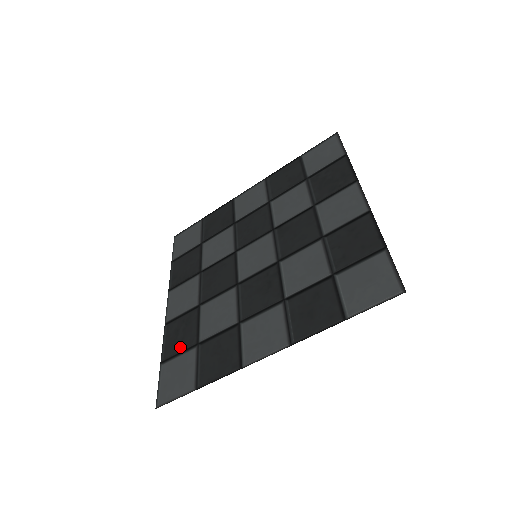
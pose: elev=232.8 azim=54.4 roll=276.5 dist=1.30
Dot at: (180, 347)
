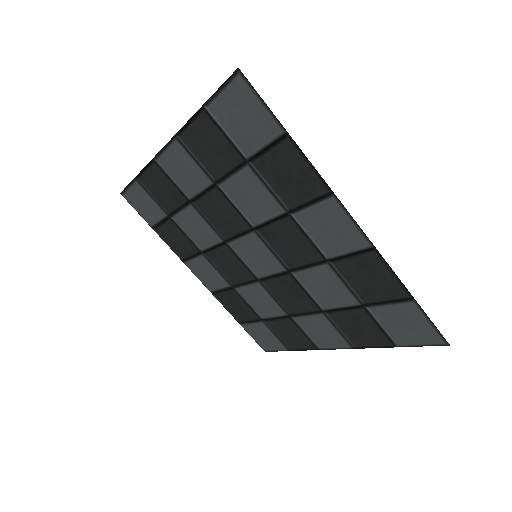
Dot at: (246, 317)
